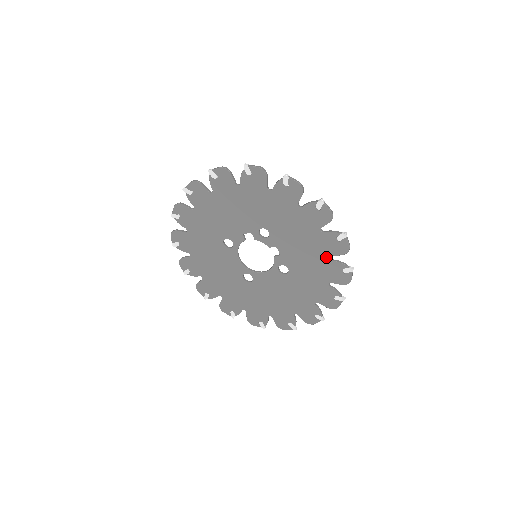
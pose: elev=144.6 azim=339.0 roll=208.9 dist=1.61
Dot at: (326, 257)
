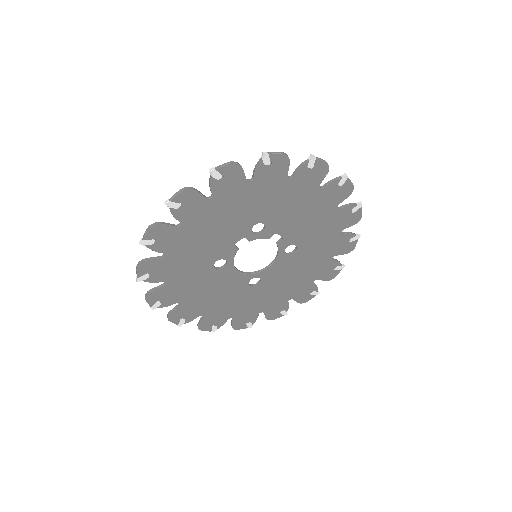
Dot at: (332, 210)
